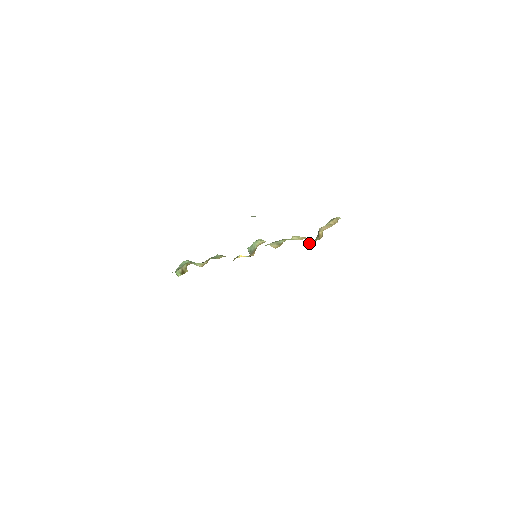
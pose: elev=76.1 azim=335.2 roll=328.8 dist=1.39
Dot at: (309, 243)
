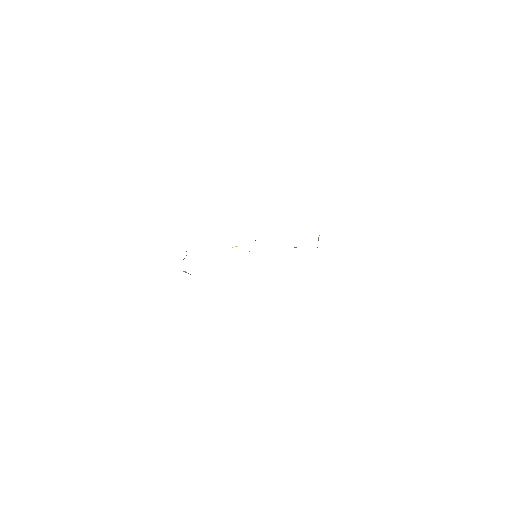
Dot at: occluded
